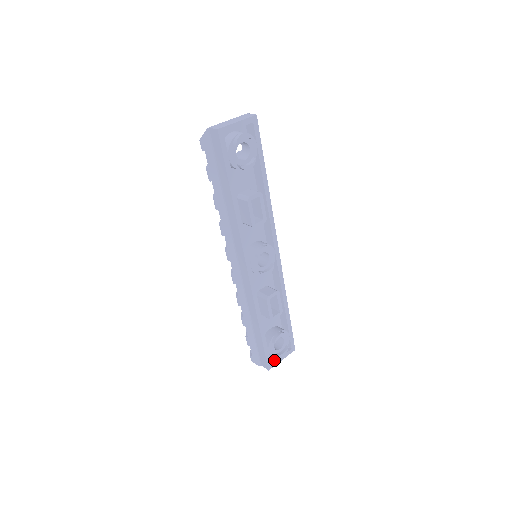
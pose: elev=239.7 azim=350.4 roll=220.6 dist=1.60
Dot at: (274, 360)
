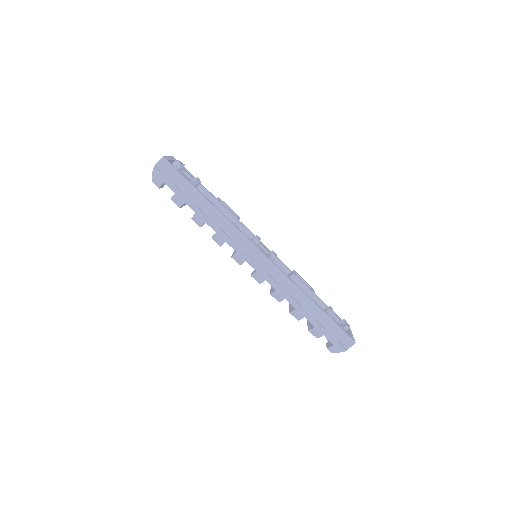
Dot at: occluded
